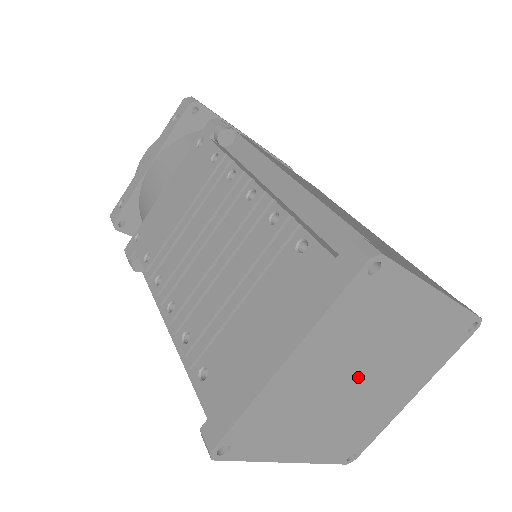
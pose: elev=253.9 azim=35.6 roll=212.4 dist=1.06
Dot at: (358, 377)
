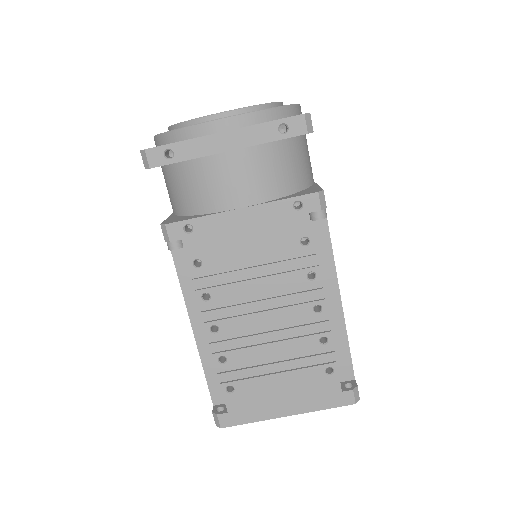
Dot at: occluded
